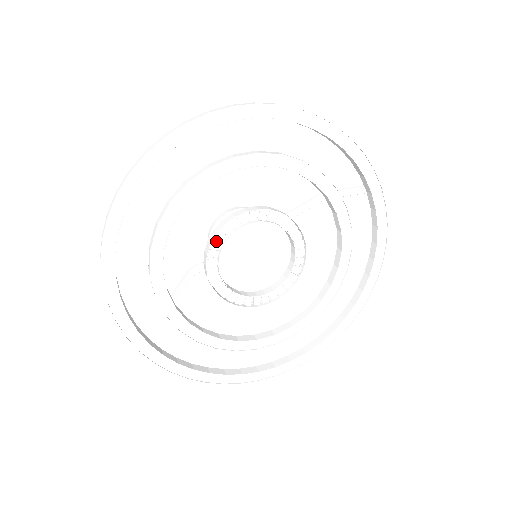
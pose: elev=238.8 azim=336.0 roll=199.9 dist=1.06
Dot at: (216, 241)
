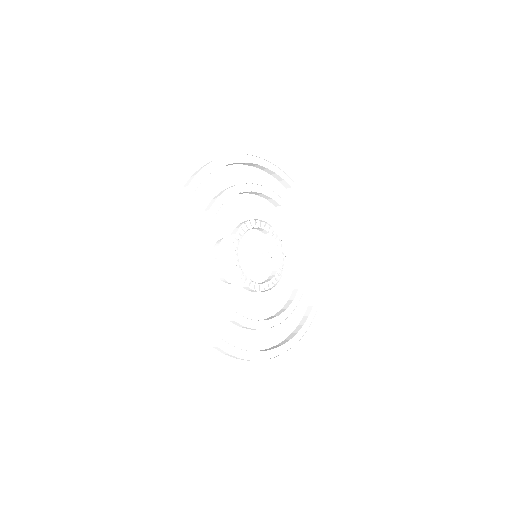
Dot at: occluded
